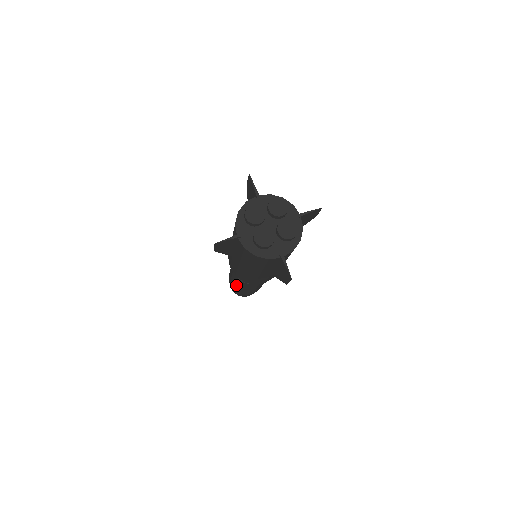
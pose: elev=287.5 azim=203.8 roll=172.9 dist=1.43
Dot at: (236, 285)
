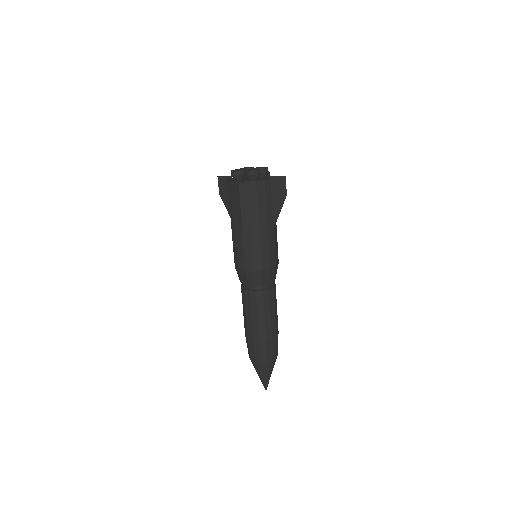
Dot at: occluded
